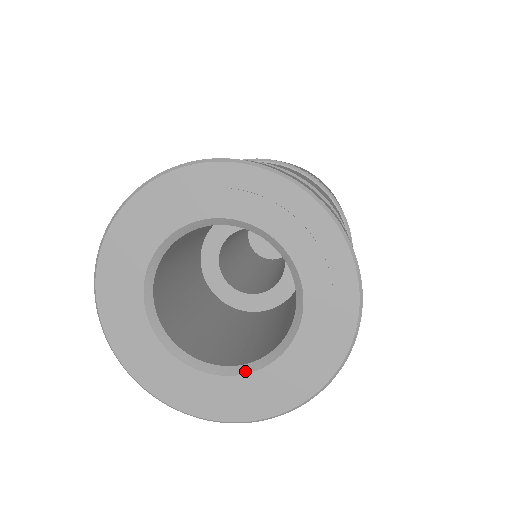
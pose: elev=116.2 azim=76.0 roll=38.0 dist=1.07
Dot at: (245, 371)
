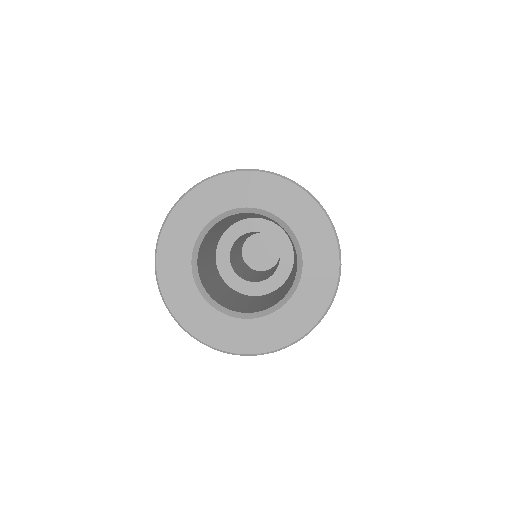
Dot at: (287, 299)
